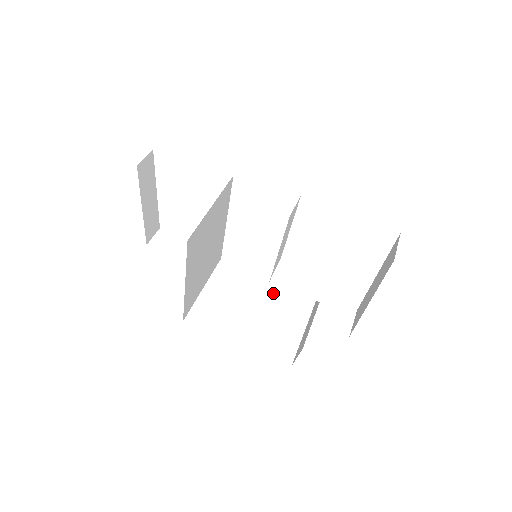
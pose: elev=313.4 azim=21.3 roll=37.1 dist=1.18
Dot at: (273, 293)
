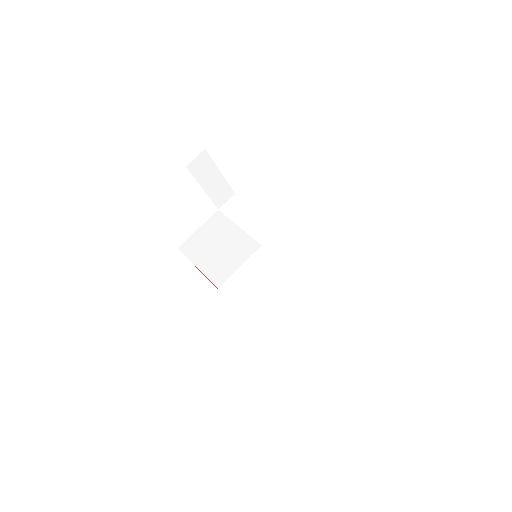
Dot at: (242, 238)
